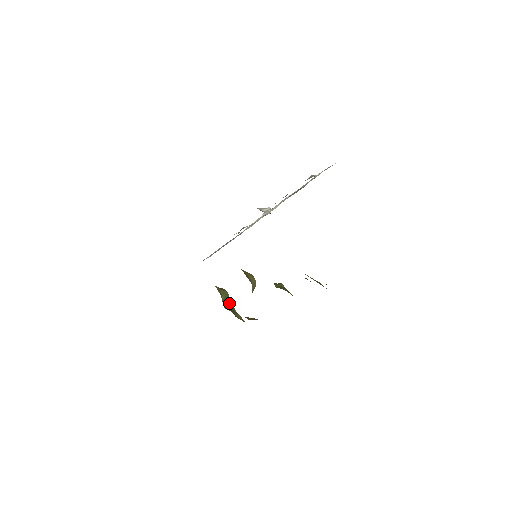
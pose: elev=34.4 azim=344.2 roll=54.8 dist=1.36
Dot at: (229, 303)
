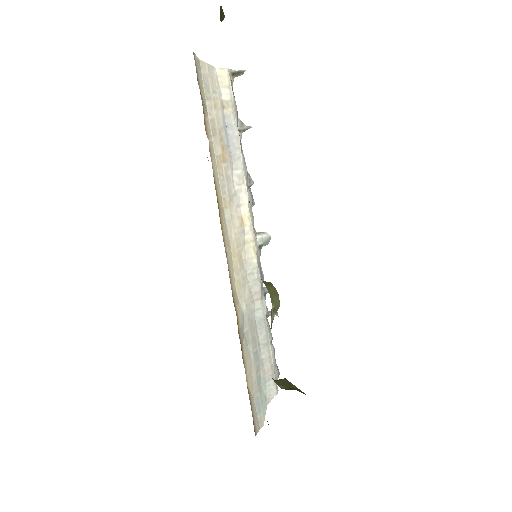
Dot at: (291, 388)
